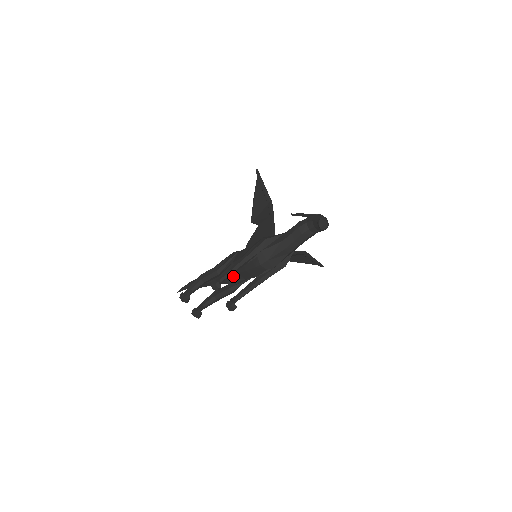
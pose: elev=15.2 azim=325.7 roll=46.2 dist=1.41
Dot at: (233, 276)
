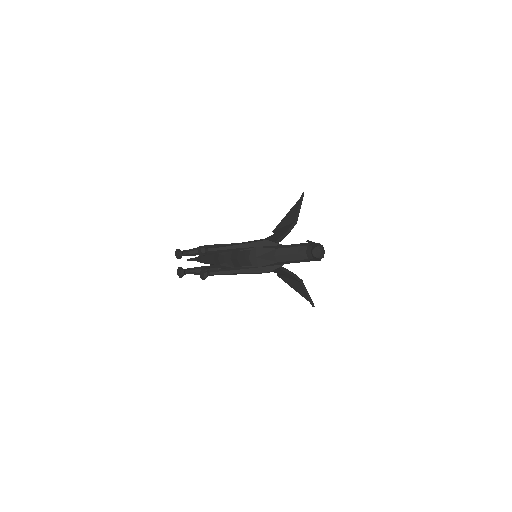
Dot at: (227, 260)
